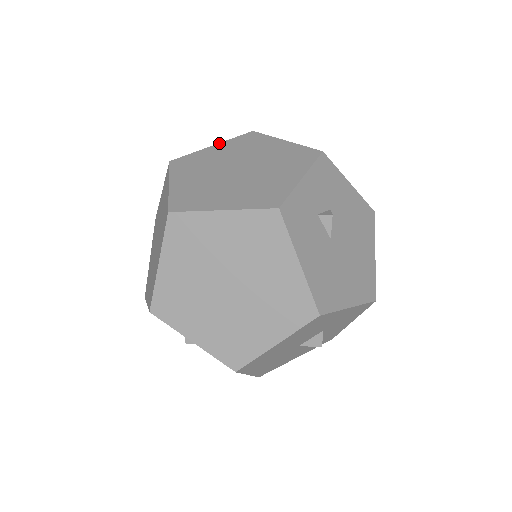
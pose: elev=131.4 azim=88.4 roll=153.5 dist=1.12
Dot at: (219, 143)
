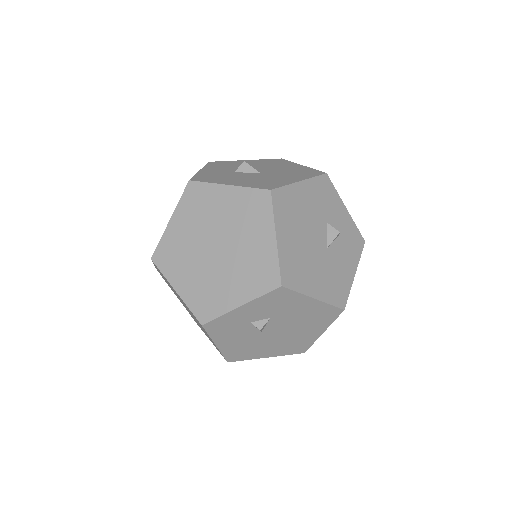
Dot at: (234, 186)
